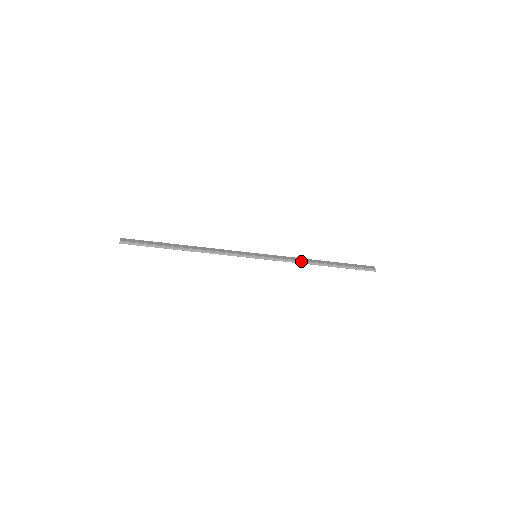
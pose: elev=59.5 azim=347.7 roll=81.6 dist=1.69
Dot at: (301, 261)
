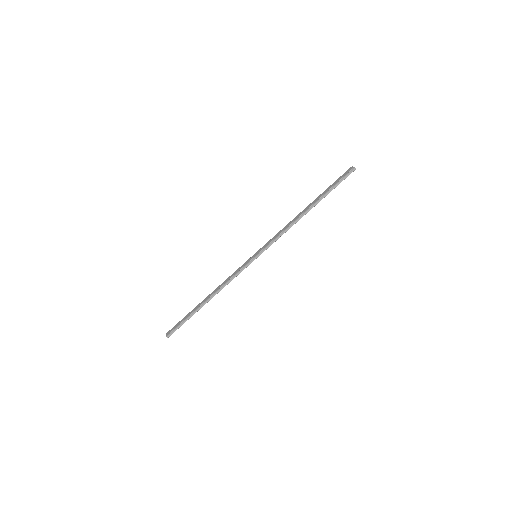
Dot at: (289, 226)
